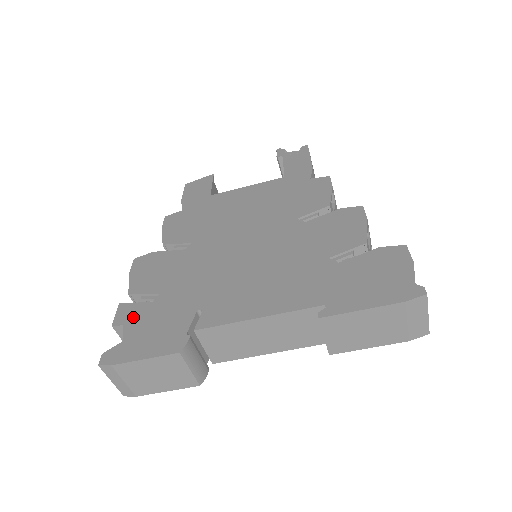
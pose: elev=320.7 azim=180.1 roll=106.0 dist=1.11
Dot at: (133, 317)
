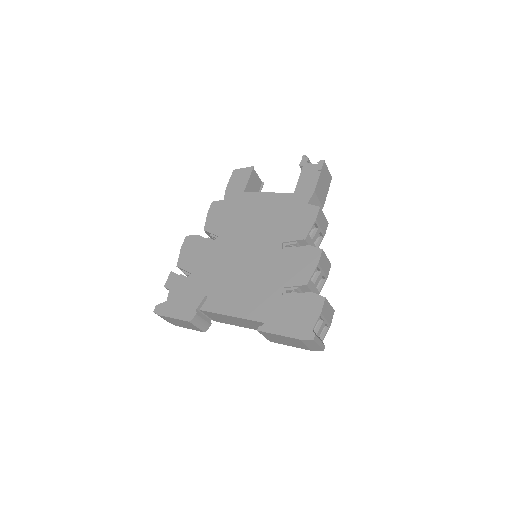
Dot at: (175, 286)
